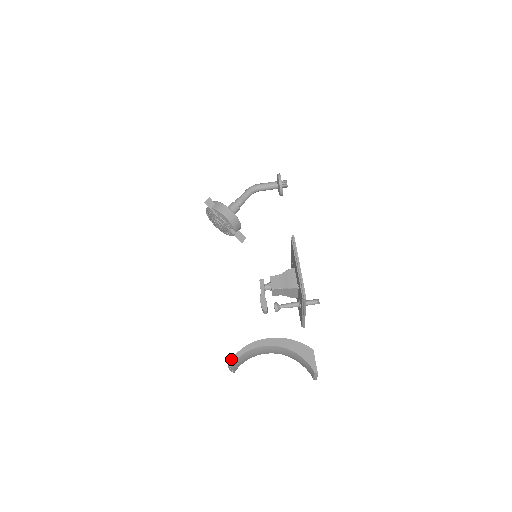
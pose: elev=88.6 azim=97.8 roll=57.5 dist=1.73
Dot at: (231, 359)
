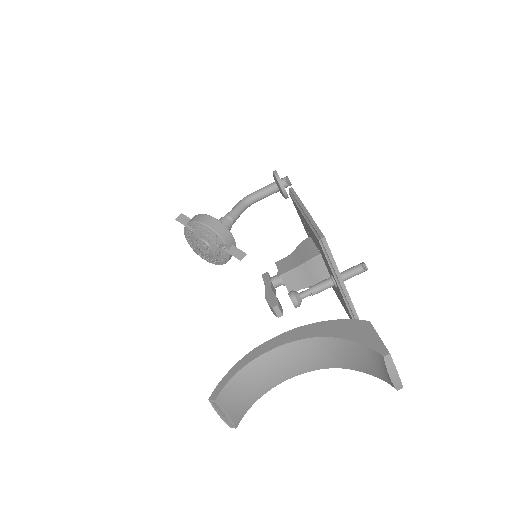
Dot at: occluded
